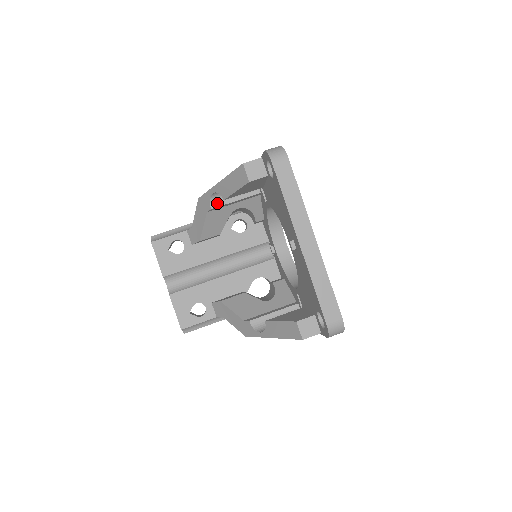
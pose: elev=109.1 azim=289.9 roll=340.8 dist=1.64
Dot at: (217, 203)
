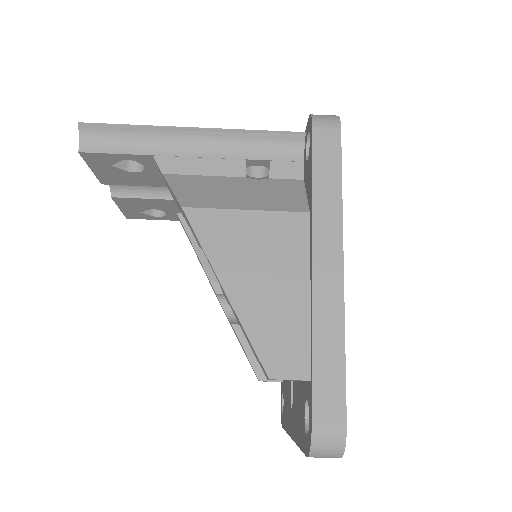
Dot at: occluded
